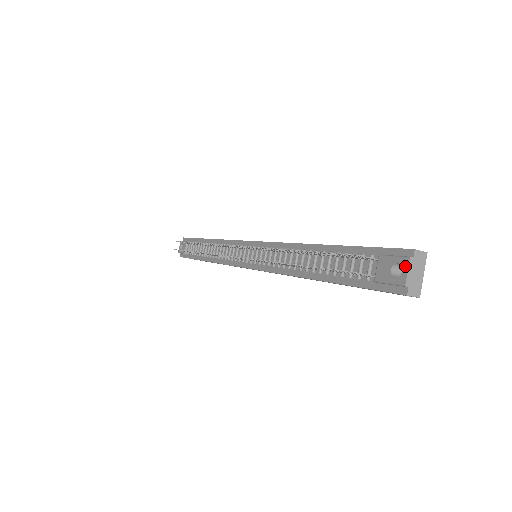
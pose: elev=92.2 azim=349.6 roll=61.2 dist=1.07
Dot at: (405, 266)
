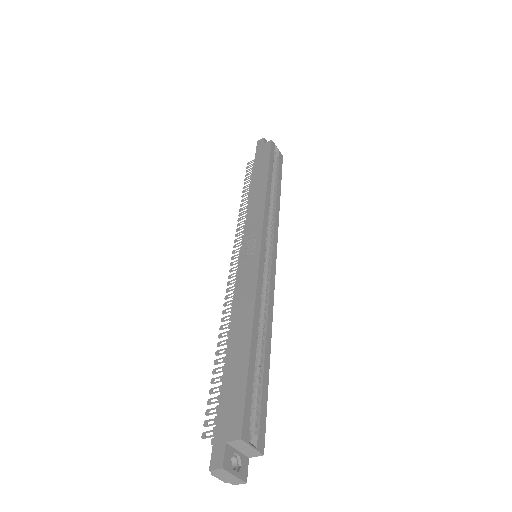
Dot at: (215, 474)
